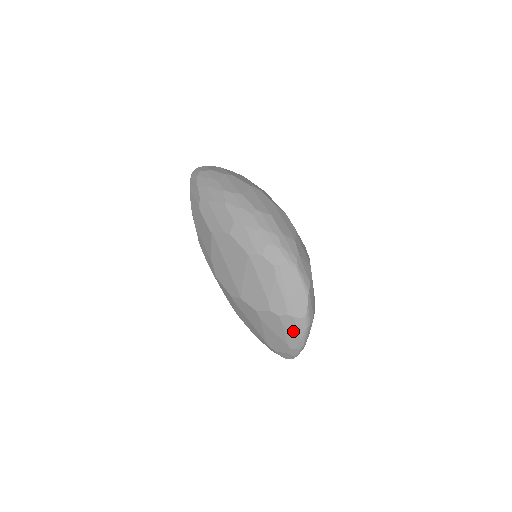
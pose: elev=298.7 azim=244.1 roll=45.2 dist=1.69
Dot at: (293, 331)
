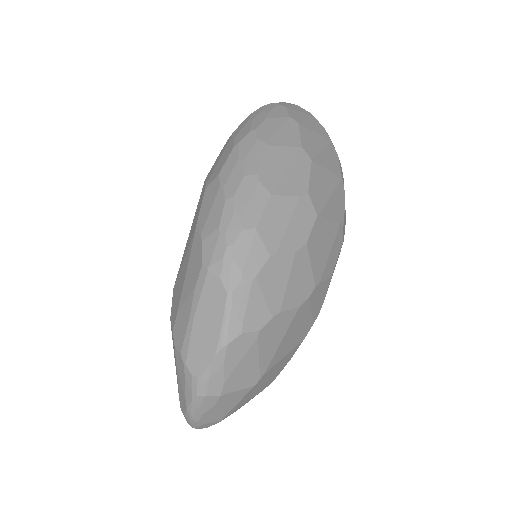
Dot at: (182, 385)
